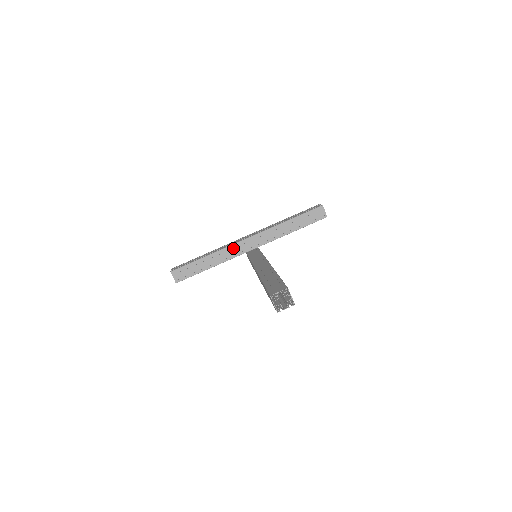
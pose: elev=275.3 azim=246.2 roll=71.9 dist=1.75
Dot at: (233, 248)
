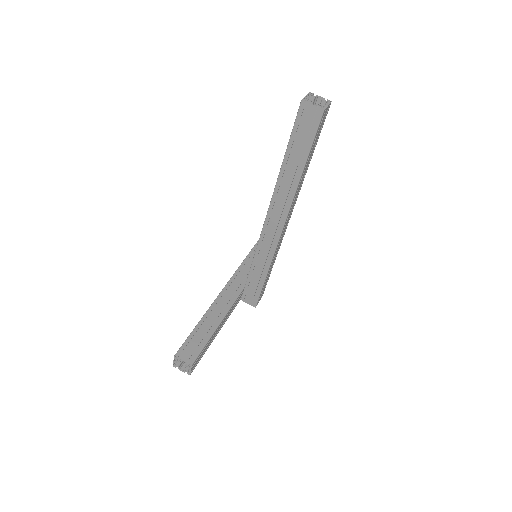
Dot at: (226, 292)
